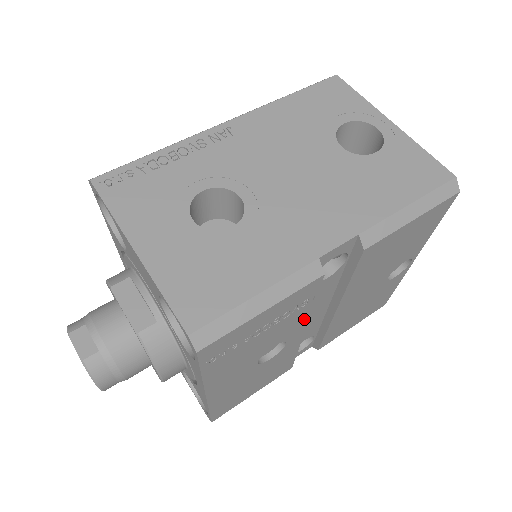
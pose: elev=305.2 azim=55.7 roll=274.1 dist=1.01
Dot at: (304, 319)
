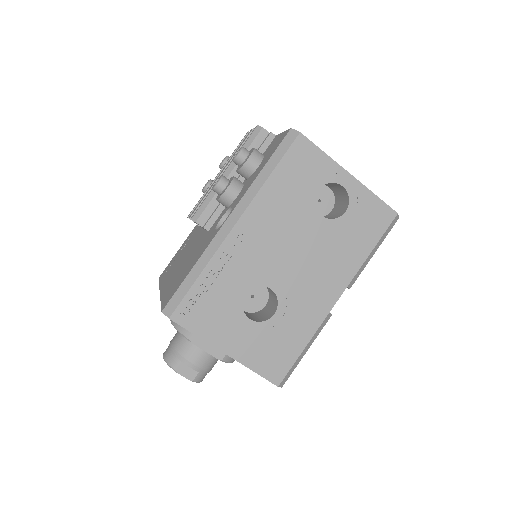
Dot at: occluded
